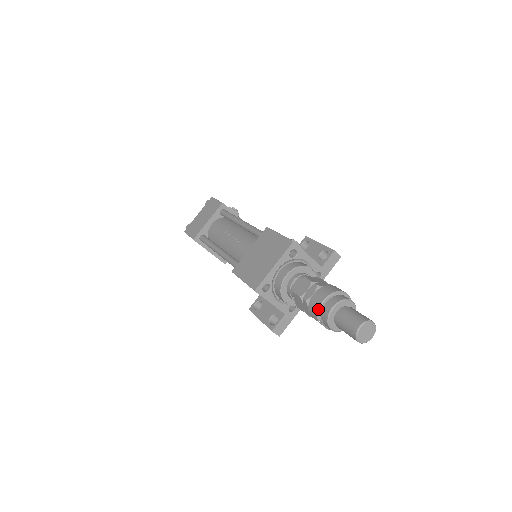
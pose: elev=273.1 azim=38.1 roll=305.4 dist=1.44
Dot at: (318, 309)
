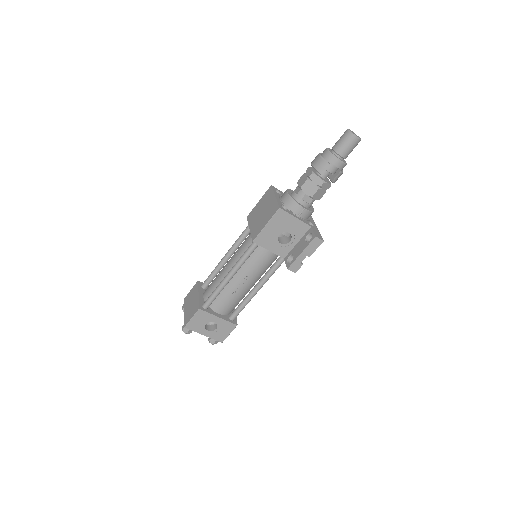
Dot at: (322, 159)
